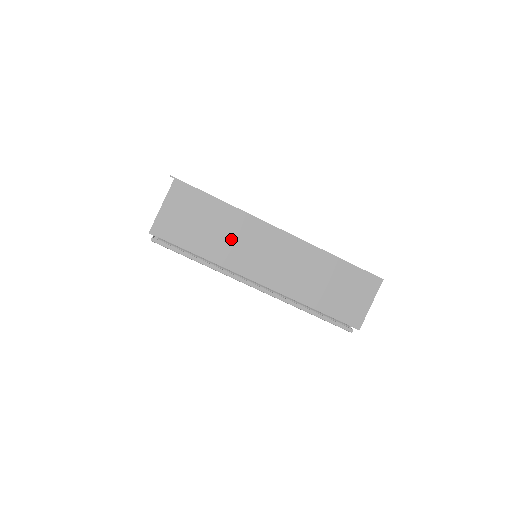
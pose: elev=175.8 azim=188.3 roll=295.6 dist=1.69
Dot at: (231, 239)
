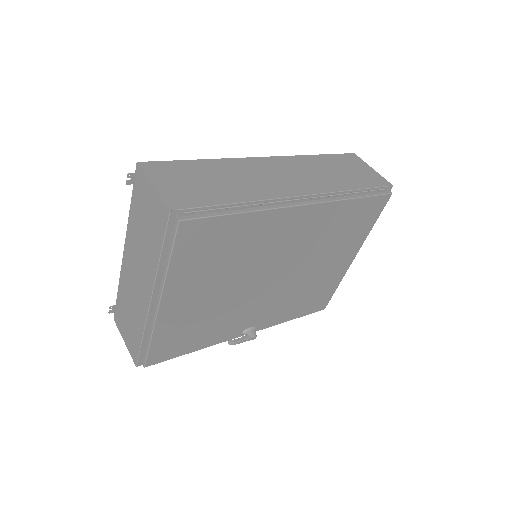
Dot at: (240, 179)
